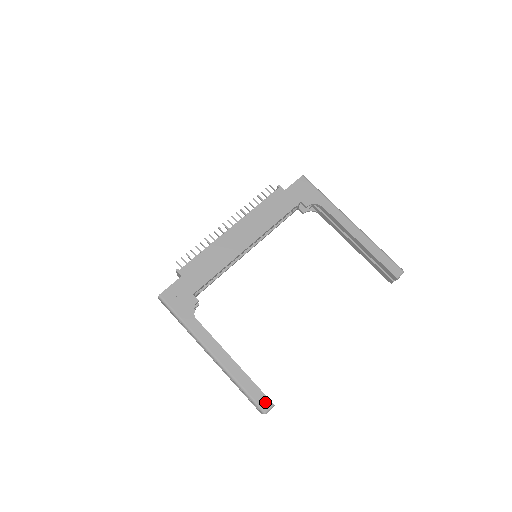
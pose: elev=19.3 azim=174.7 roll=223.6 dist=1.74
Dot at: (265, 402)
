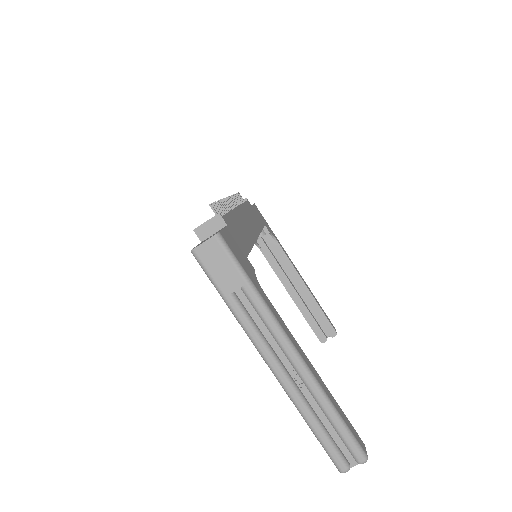
Dot at: (361, 441)
